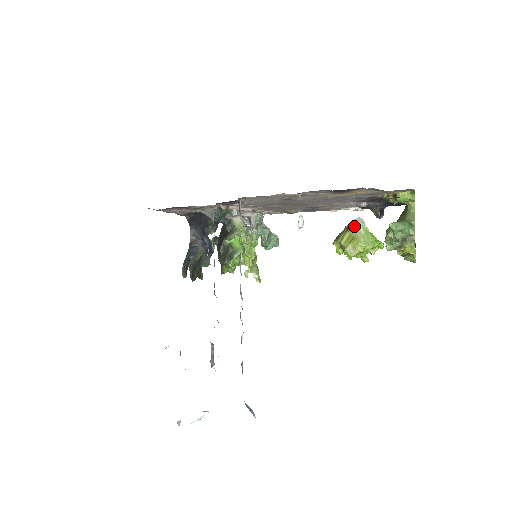
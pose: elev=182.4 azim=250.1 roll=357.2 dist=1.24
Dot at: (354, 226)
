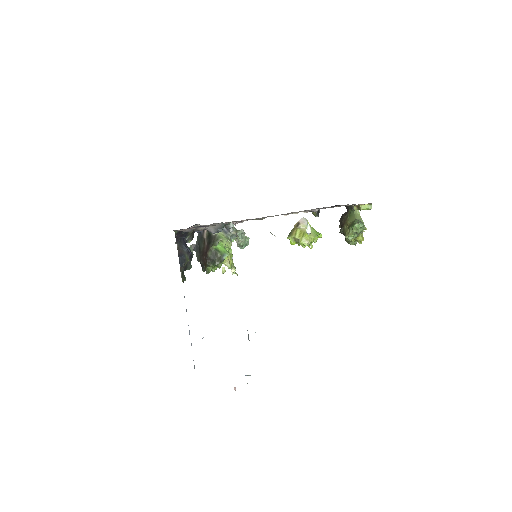
Dot at: (302, 224)
